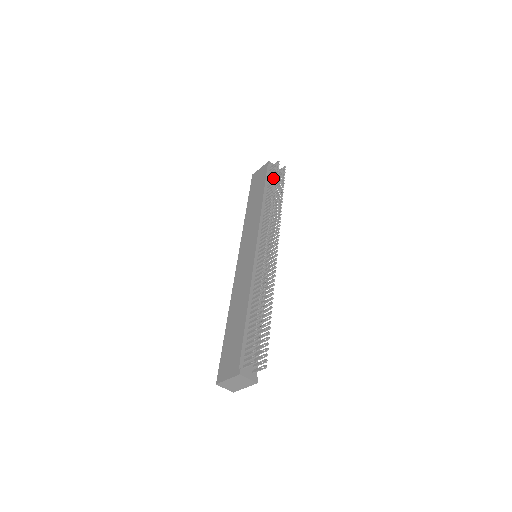
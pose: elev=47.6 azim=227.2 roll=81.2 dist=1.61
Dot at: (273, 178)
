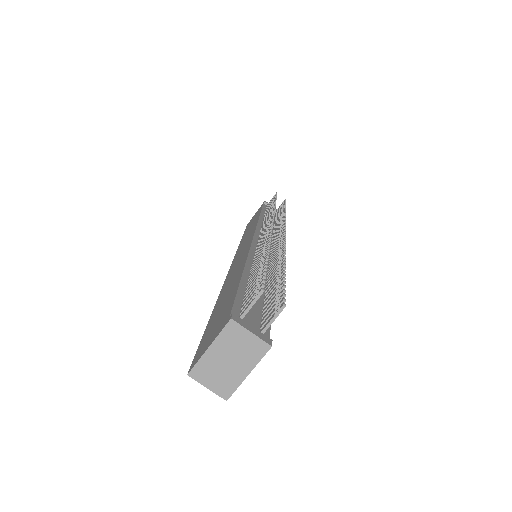
Dot at: (271, 202)
